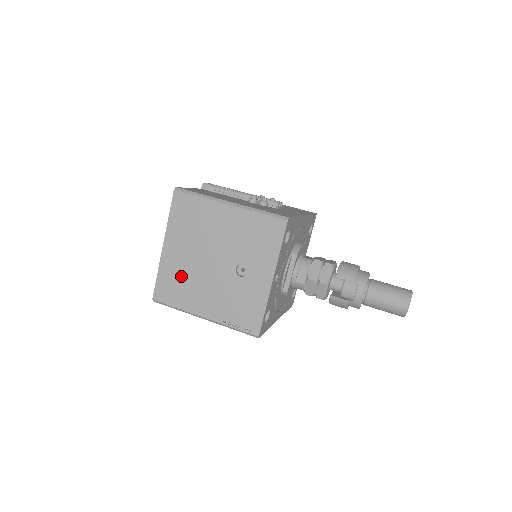
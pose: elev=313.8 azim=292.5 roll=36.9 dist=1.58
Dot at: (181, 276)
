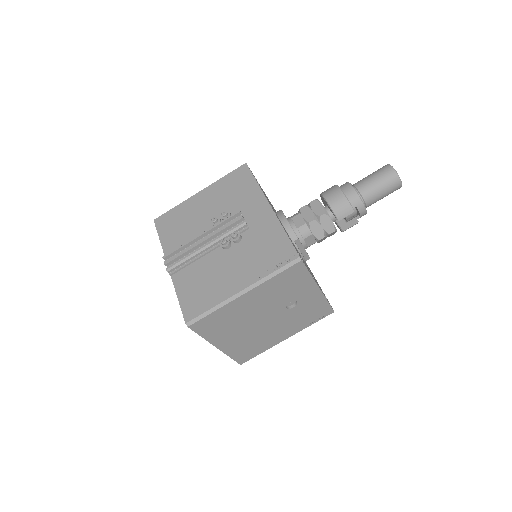
Dot at: (249, 343)
